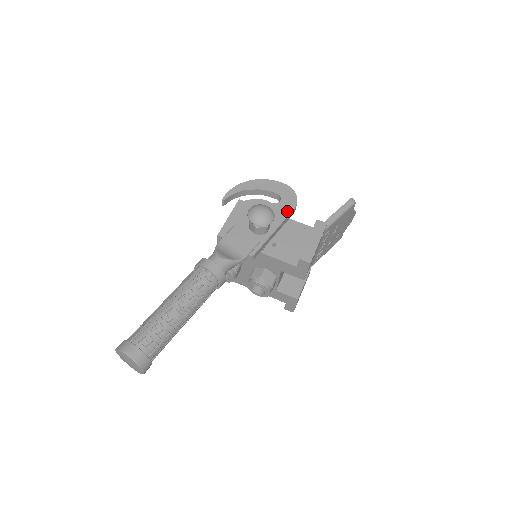
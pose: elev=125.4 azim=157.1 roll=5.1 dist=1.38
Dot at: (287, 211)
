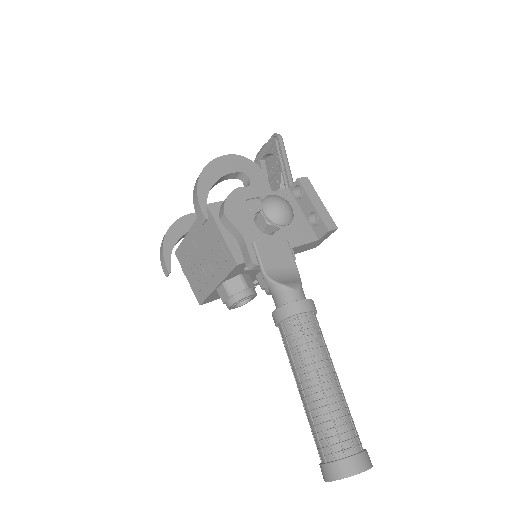
Dot at: (266, 186)
